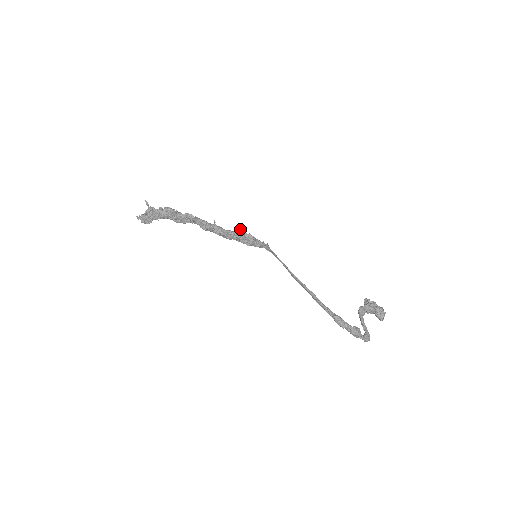
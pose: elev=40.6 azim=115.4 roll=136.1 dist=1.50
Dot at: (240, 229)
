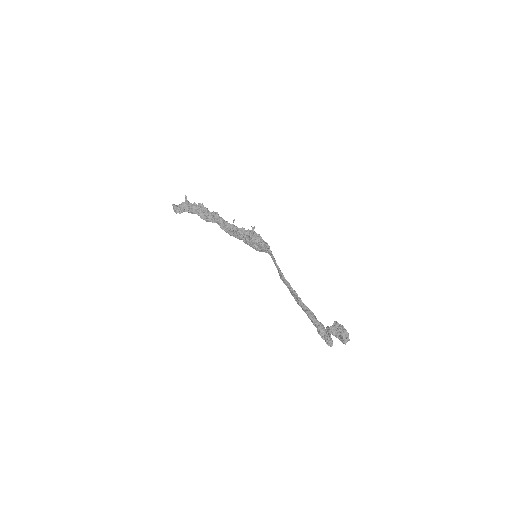
Dot at: (253, 227)
